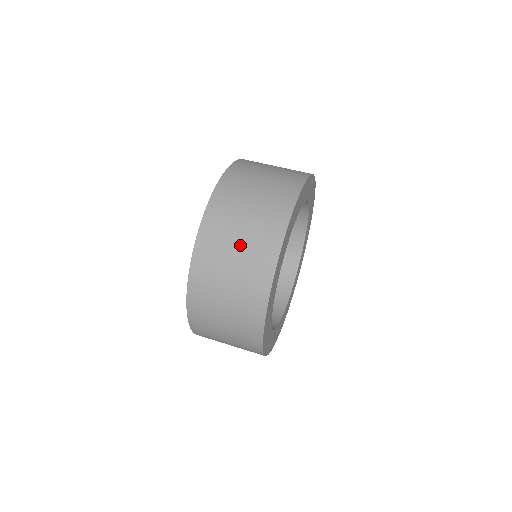
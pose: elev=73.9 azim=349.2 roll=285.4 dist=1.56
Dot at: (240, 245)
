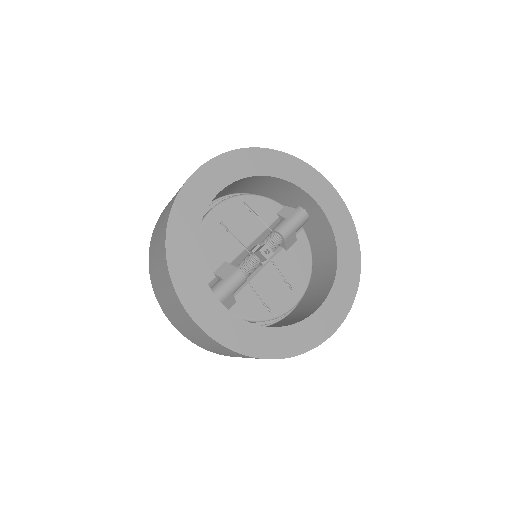
Dot at: (165, 294)
